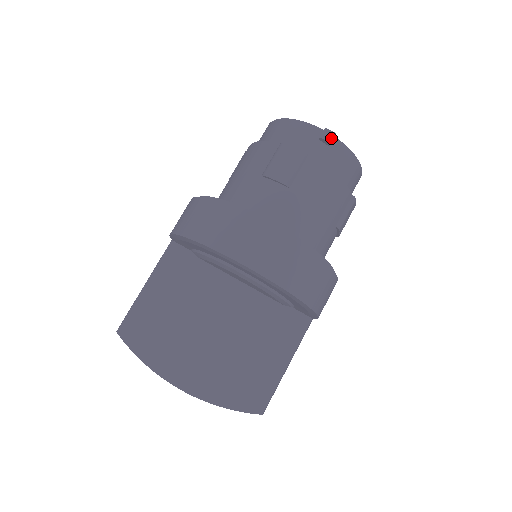
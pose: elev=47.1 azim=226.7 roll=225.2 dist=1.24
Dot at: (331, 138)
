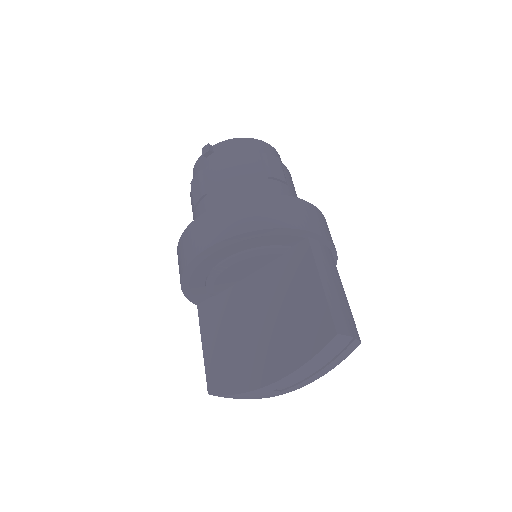
Dot at: (208, 148)
